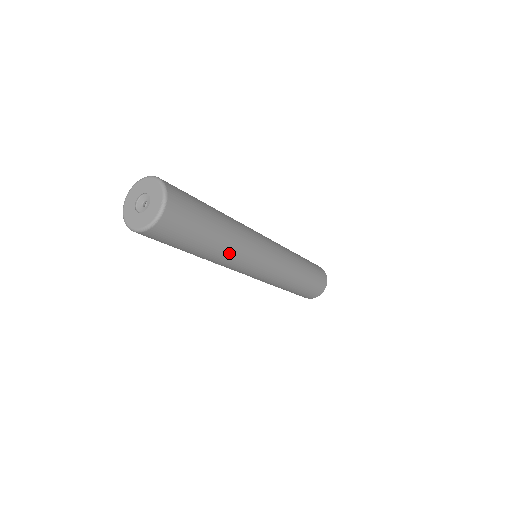
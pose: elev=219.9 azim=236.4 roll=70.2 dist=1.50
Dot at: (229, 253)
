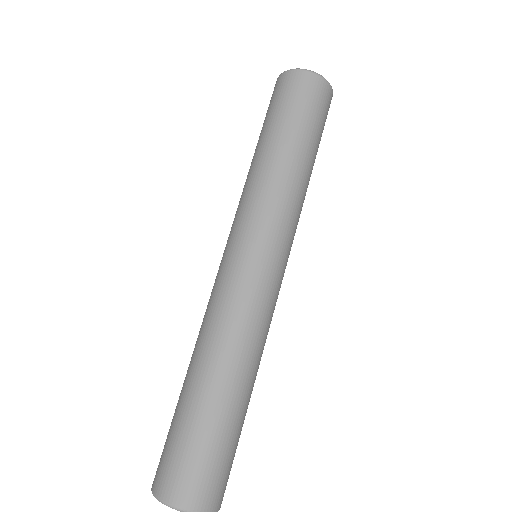
Dot at: (259, 362)
